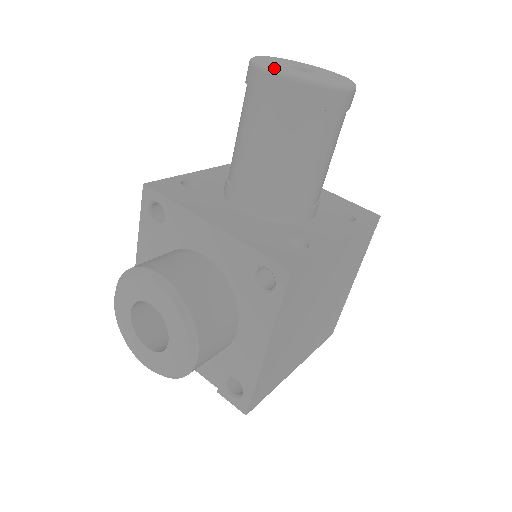
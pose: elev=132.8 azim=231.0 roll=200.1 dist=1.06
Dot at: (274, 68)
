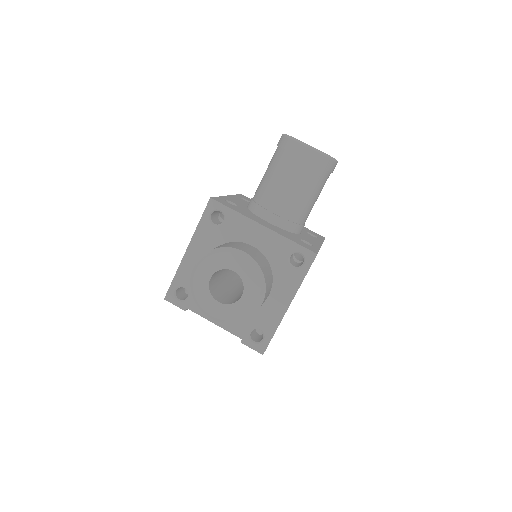
Dot at: (307, 144)
